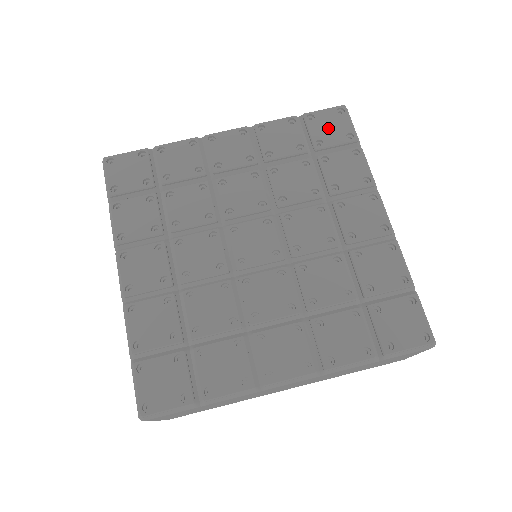
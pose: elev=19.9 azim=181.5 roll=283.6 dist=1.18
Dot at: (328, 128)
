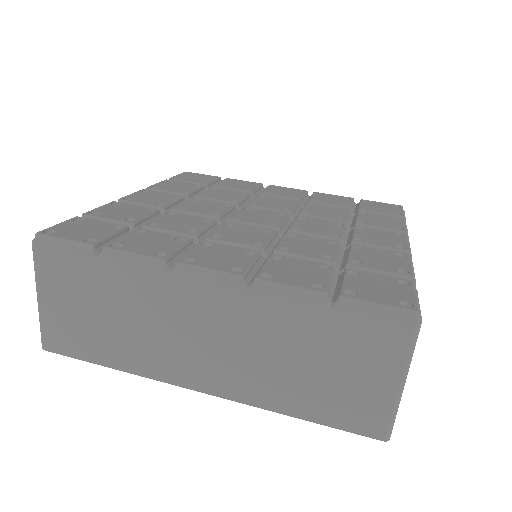
Dot at: (379, 207)
